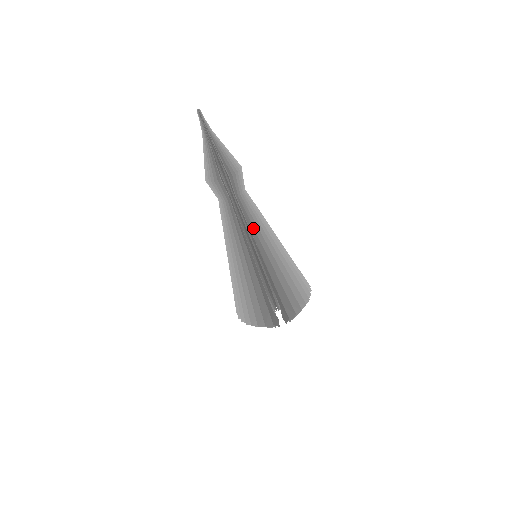
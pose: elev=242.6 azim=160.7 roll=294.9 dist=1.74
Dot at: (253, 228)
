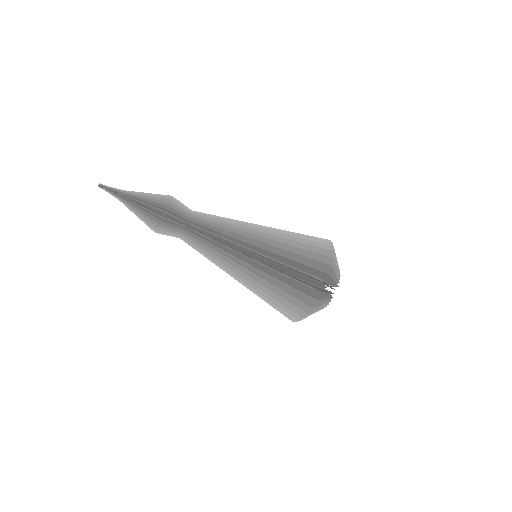
Dot at: (227, 225)
